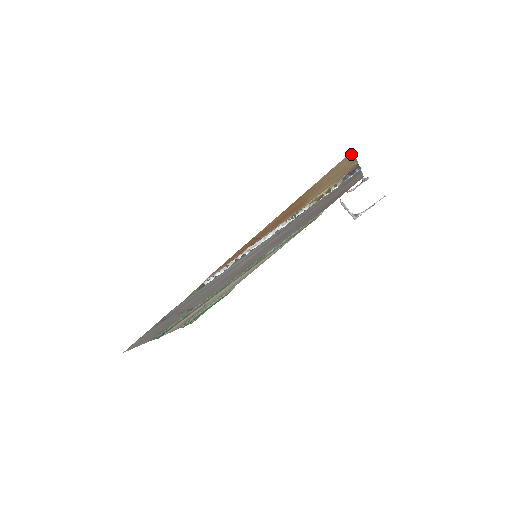
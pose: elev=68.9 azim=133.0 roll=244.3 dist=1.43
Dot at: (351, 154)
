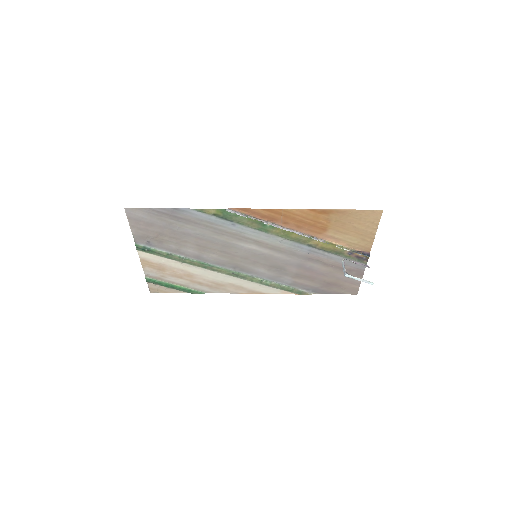
Dot at: (379, 215)
